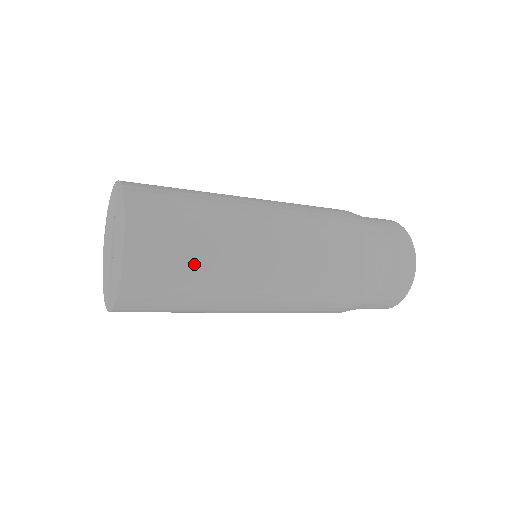
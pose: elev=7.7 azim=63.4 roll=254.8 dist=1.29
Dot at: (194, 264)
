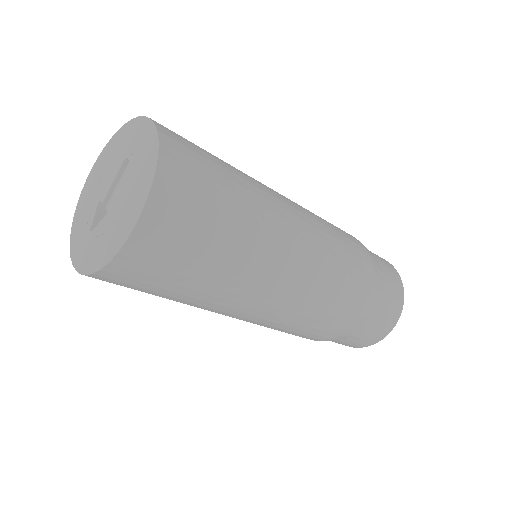
Dot at: (198, 273)
